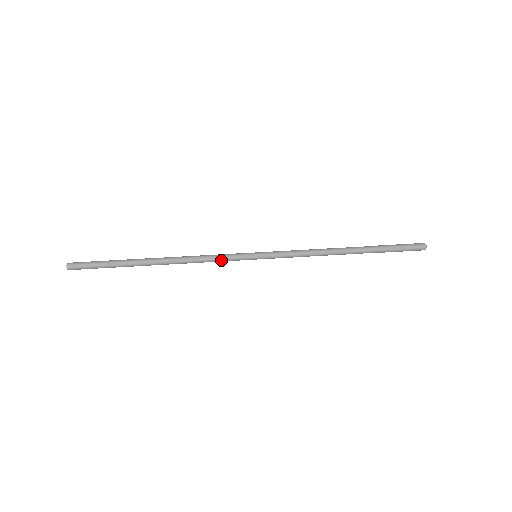
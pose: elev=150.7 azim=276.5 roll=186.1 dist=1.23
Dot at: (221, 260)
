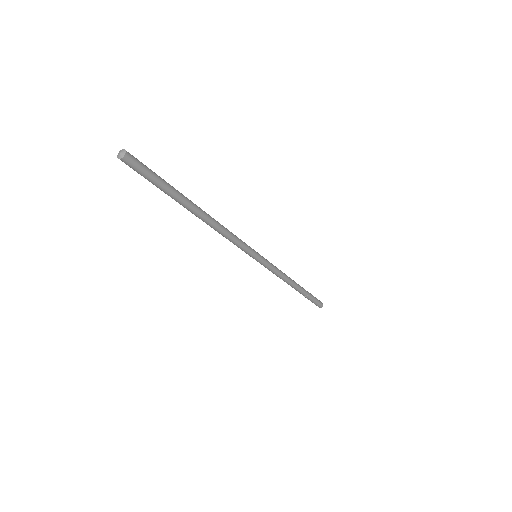
Dot at: (240, 244)
